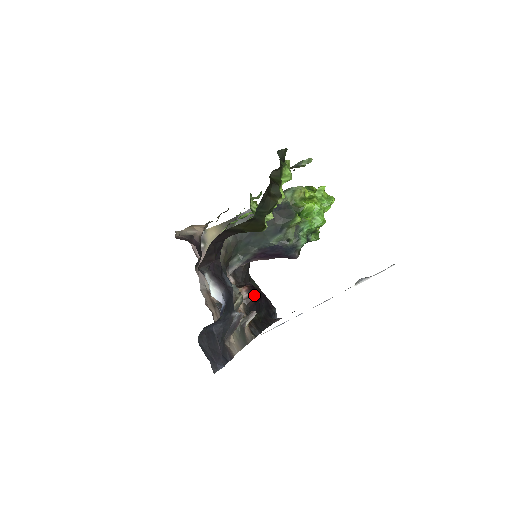
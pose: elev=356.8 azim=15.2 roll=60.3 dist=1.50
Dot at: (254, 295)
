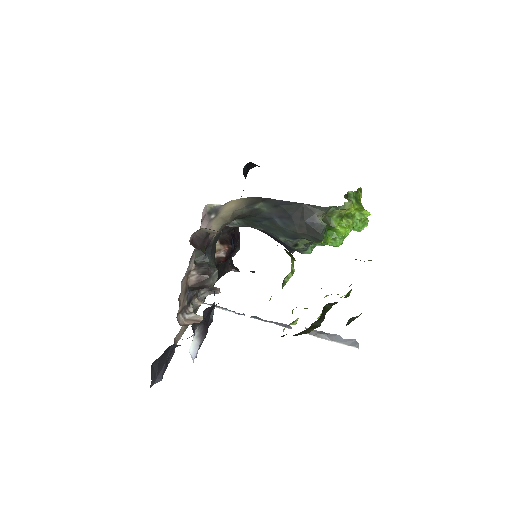
Dot at: (229, 256)
